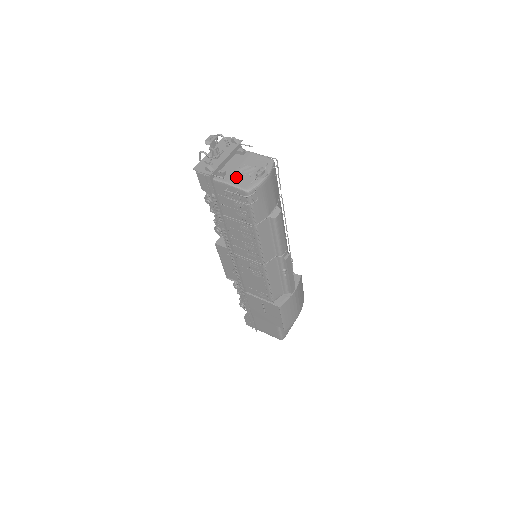
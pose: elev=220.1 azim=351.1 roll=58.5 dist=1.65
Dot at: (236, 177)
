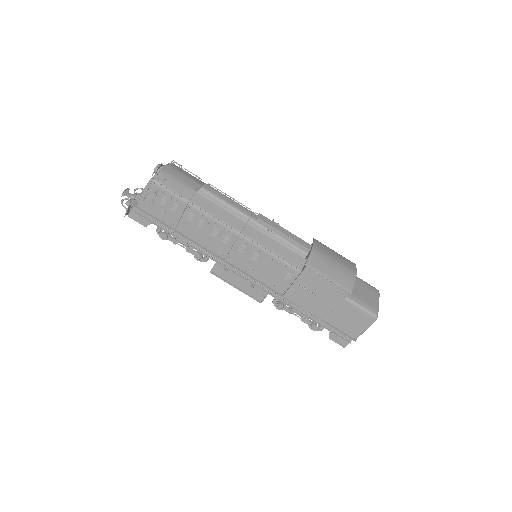
Dot at: occluded
